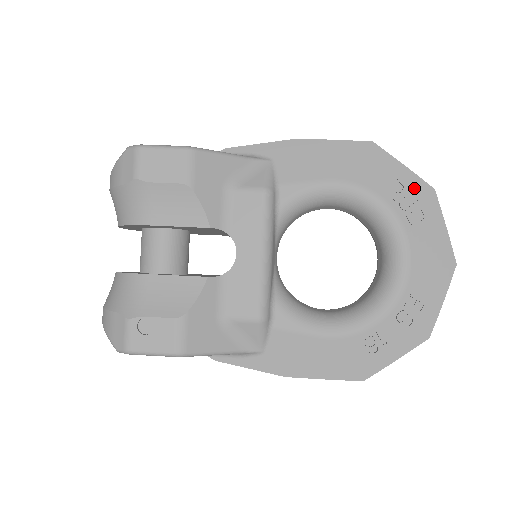
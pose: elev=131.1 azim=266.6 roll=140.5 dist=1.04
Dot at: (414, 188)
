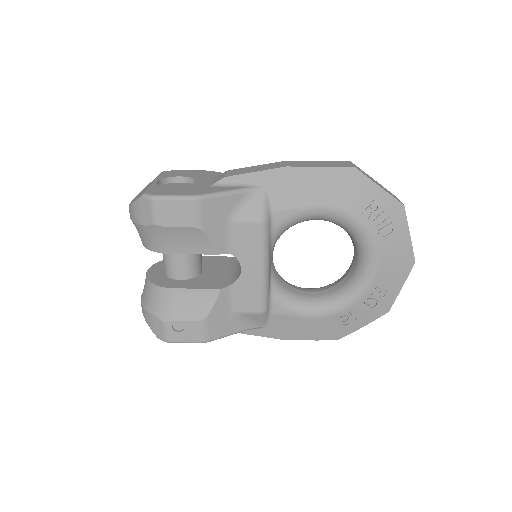
Dot at: (387, 207)
